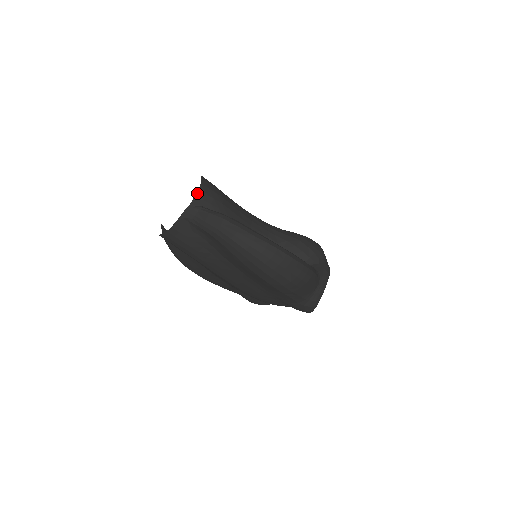
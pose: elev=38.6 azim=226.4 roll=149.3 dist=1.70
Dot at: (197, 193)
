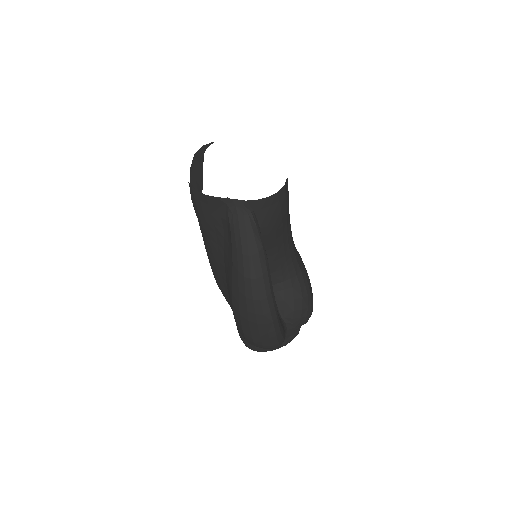
Dot at: (263, 198)
